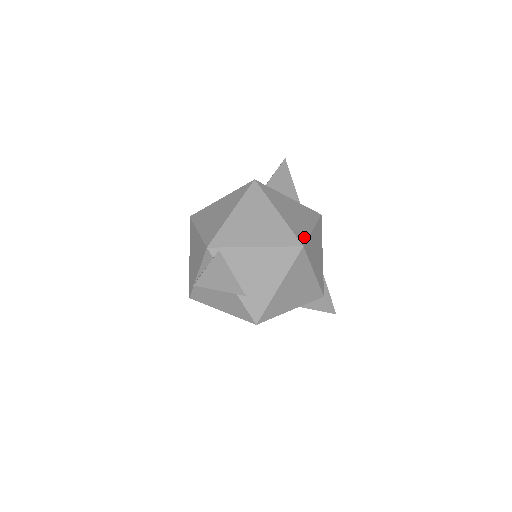
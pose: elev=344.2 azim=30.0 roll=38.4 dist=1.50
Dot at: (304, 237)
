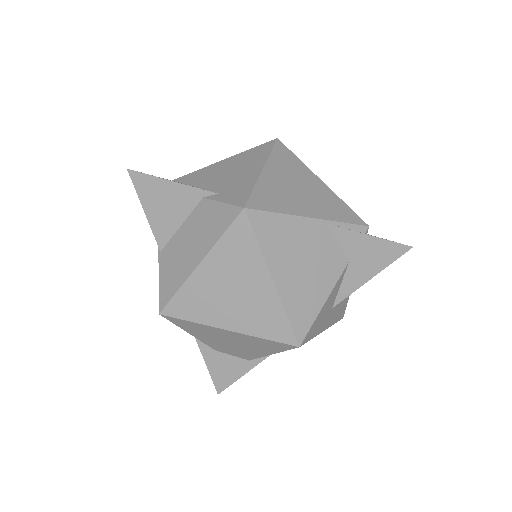
Dot at: occluded
